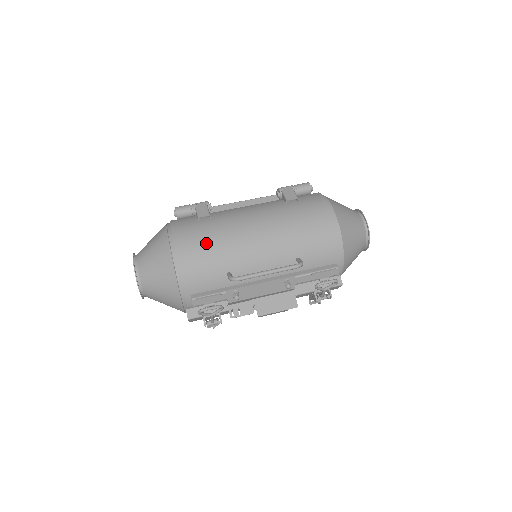
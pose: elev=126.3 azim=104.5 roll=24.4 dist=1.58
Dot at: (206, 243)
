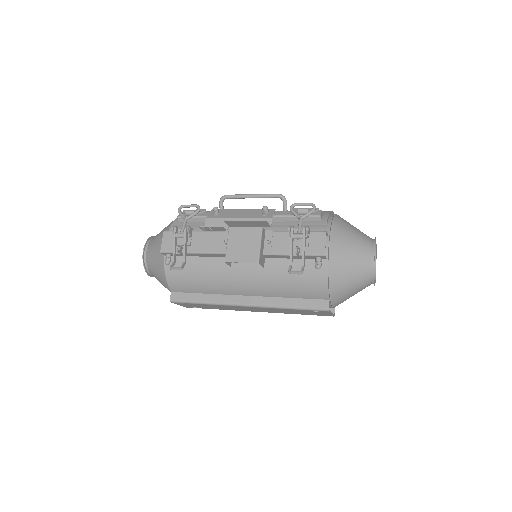
Dot at: occluded
